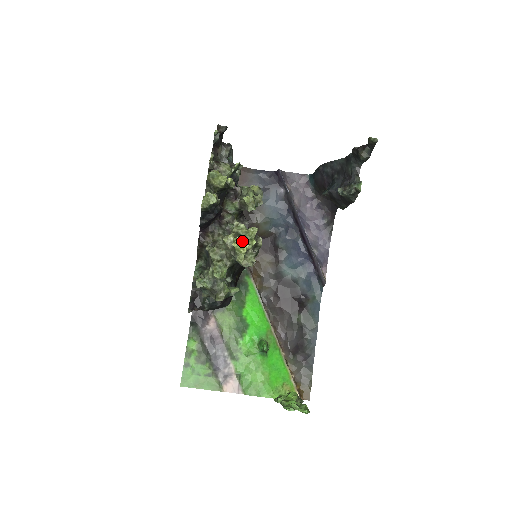
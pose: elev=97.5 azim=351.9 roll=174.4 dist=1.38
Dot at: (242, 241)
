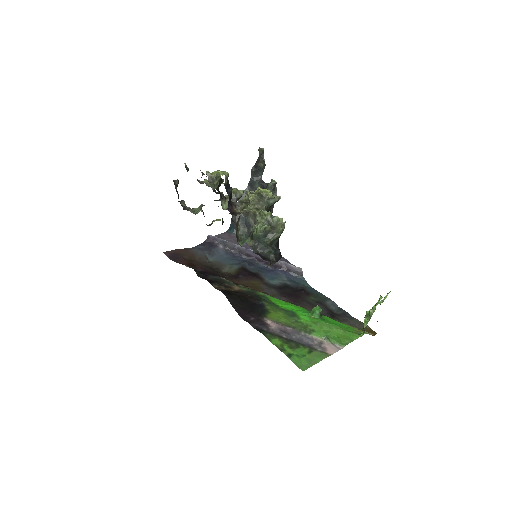
Dot at: occluded
